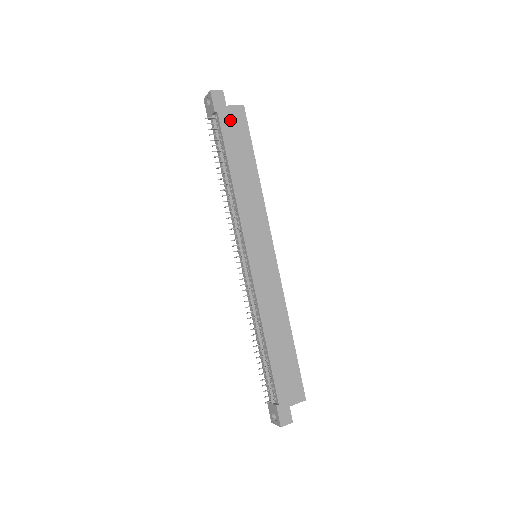
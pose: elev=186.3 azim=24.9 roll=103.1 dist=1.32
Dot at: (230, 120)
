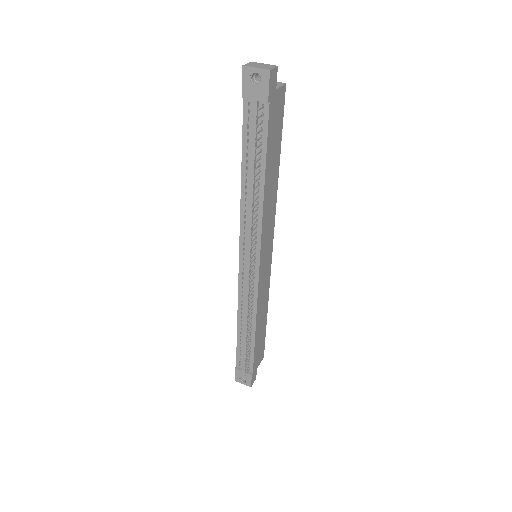
Dot at: (275, 110)
